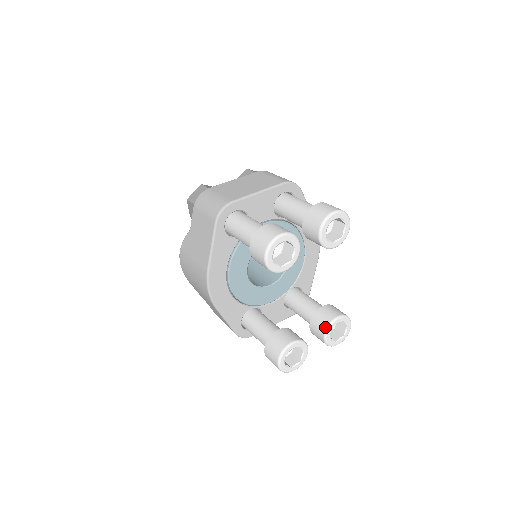
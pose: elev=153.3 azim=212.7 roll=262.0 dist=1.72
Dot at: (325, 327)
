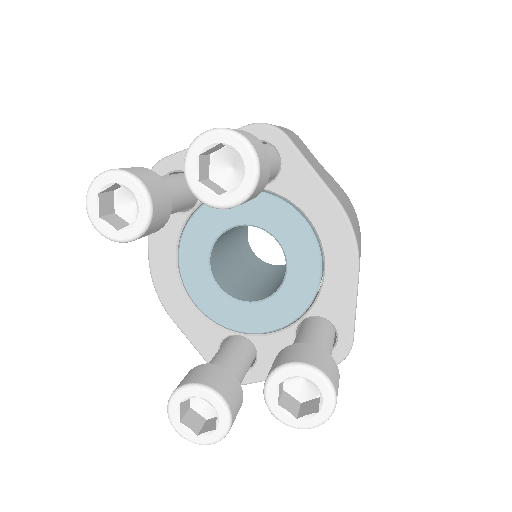
Dot at: occluded
